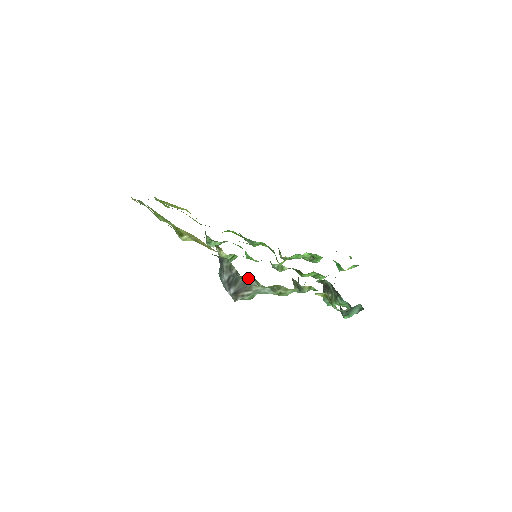
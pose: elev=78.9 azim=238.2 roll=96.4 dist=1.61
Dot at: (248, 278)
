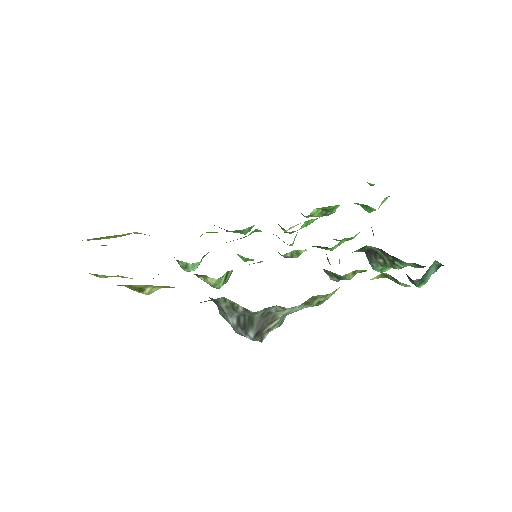
Dot at: (265, 309)
